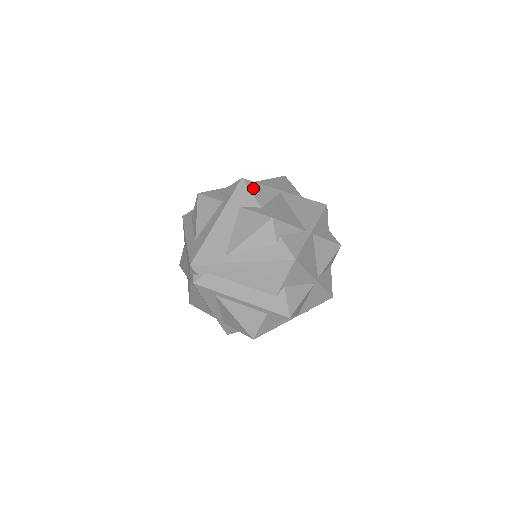
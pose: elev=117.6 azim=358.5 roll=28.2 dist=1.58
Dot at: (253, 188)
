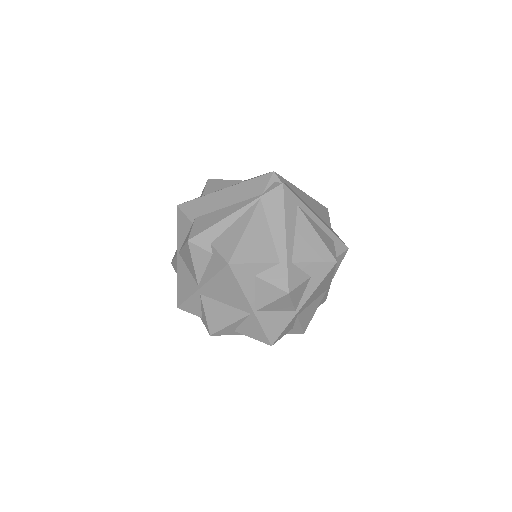
Dot at: occluded
